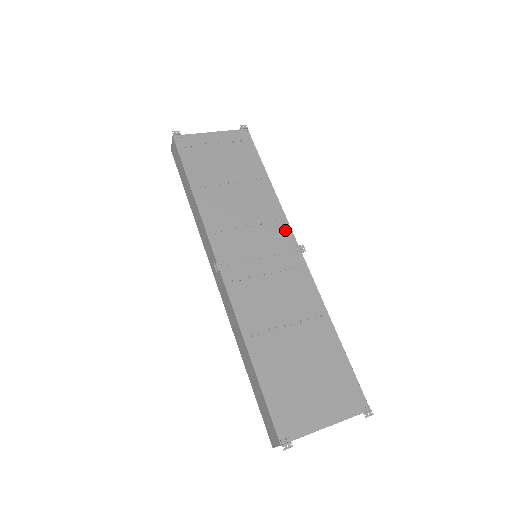
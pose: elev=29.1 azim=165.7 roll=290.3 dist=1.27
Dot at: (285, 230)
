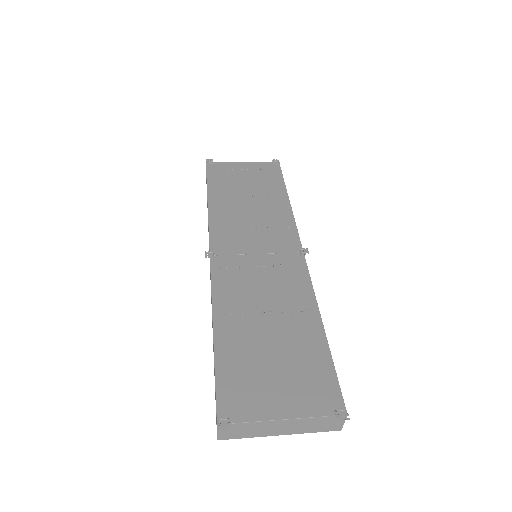
Dot at: (292, 235)
